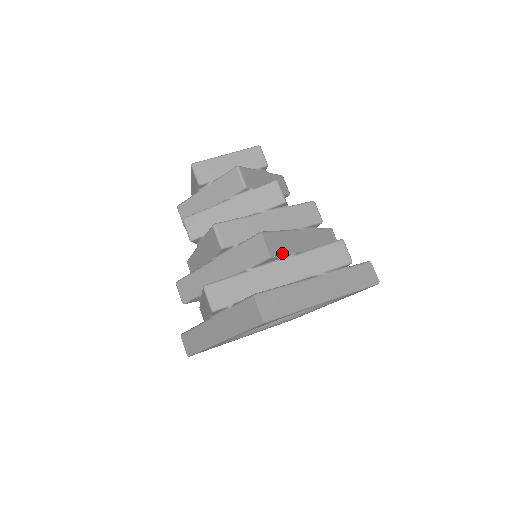
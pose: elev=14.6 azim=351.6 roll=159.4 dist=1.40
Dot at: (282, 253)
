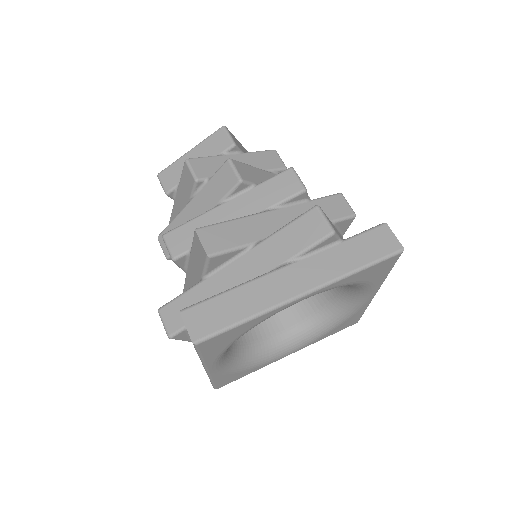
Dot at: (231, 247)
